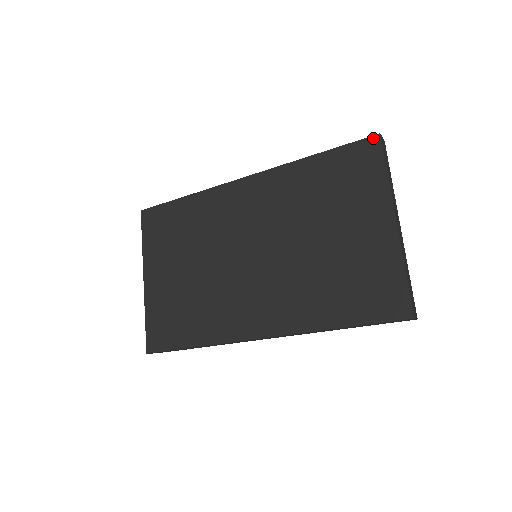
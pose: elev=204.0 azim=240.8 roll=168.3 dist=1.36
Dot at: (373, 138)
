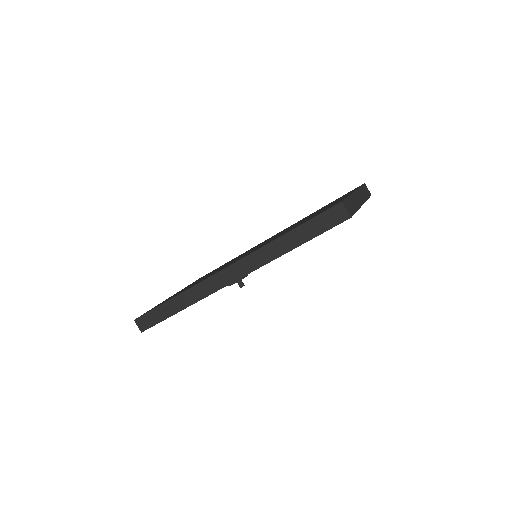
Dot at: occluded
